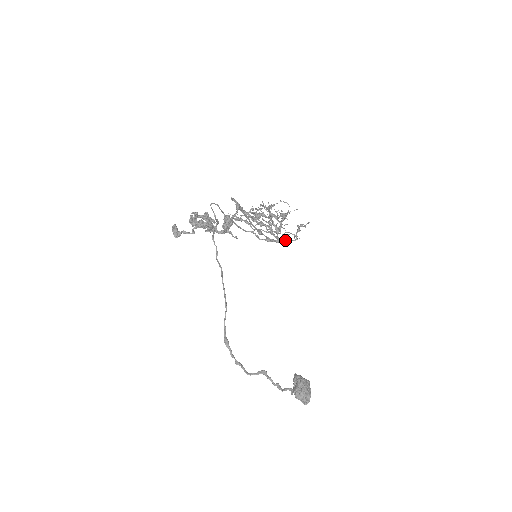
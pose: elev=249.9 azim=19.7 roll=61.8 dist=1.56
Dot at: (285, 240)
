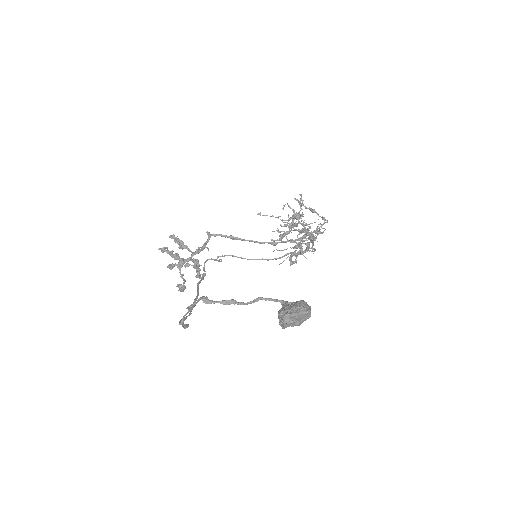
Dot at: occluded
